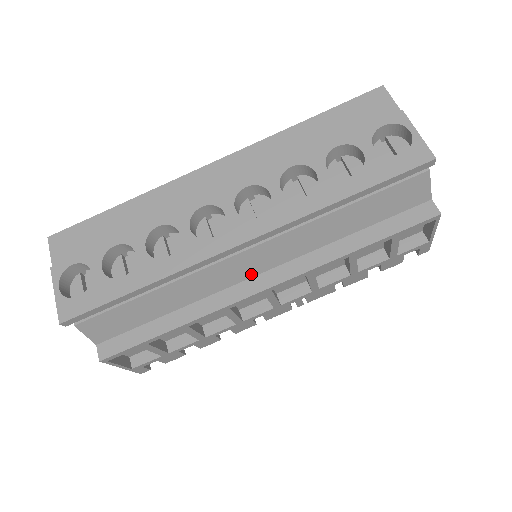
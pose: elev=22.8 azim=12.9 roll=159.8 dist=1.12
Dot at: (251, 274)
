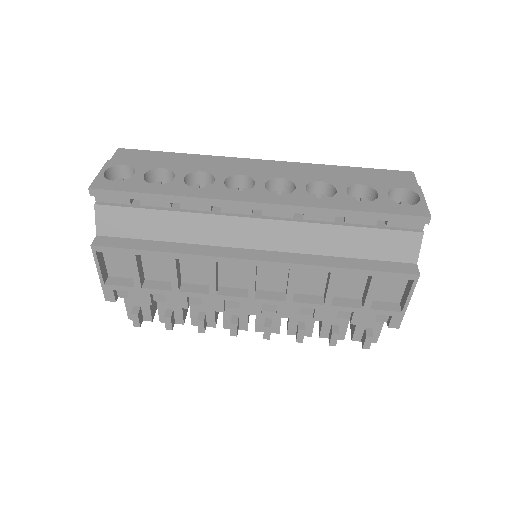
Dot at: (248, 245)
